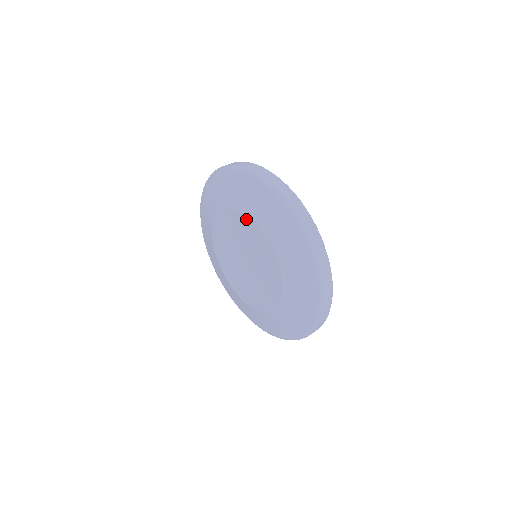
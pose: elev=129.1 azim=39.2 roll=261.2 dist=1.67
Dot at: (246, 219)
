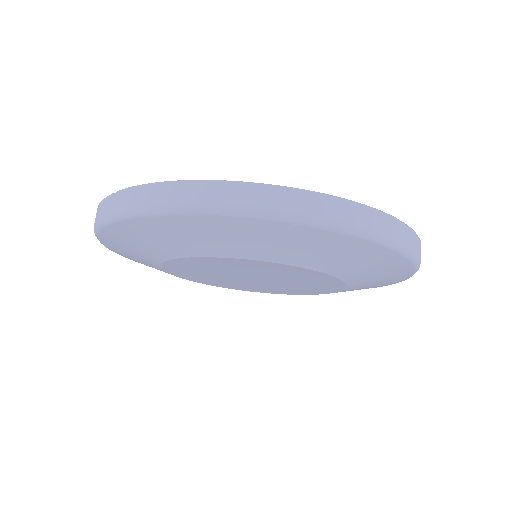
Dot at: (237, 261)
